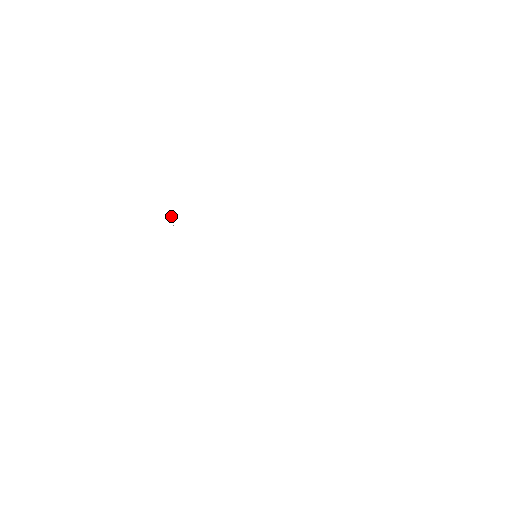
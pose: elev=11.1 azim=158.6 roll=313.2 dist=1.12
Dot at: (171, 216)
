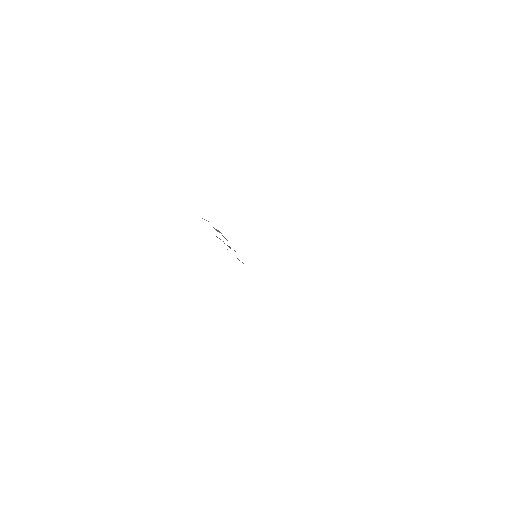
Dot at: occluded
